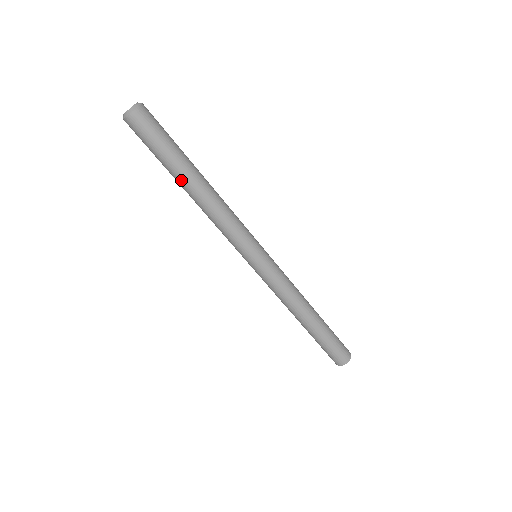
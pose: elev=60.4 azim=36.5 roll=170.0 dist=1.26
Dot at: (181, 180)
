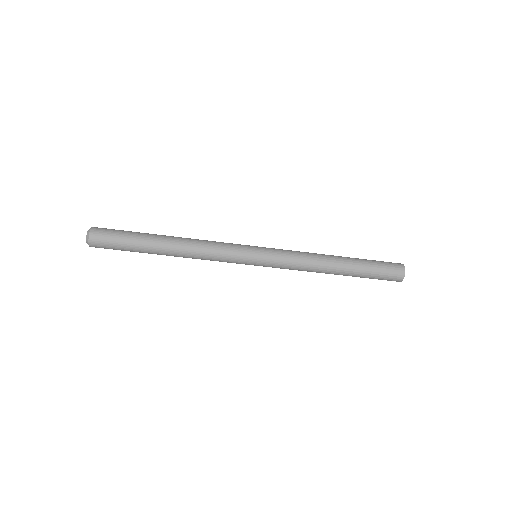
Dot at: (156, 253)
